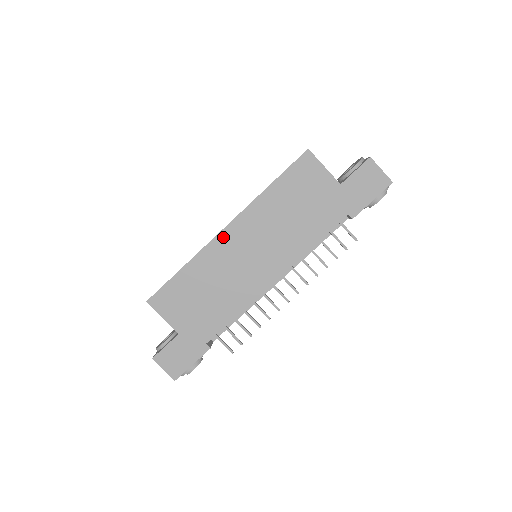
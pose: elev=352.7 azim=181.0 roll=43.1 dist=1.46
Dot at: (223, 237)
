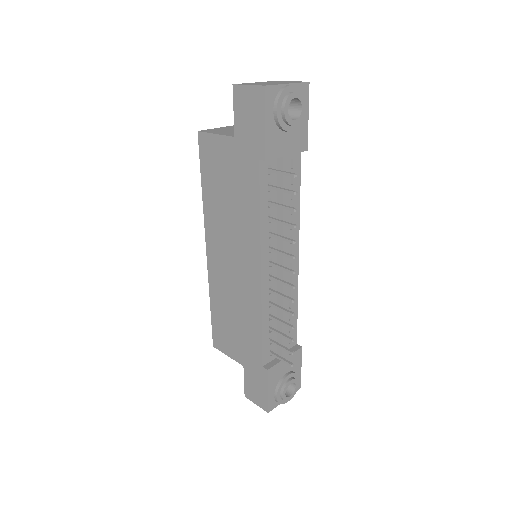
Dot at: (211, 260)
